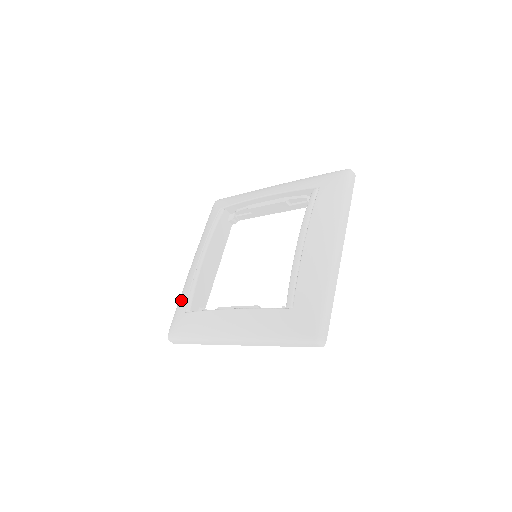
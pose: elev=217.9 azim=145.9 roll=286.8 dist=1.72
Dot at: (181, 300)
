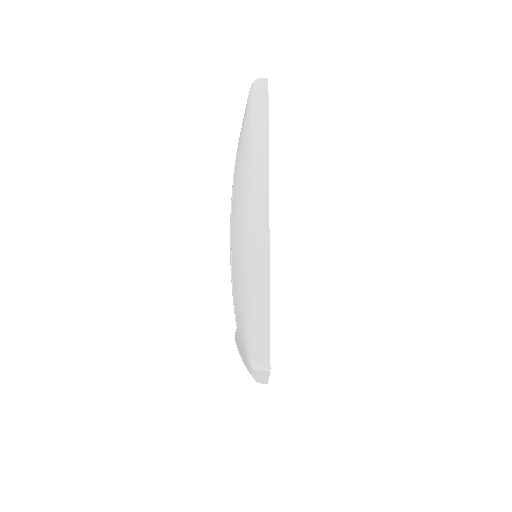
Dot at: occluded
